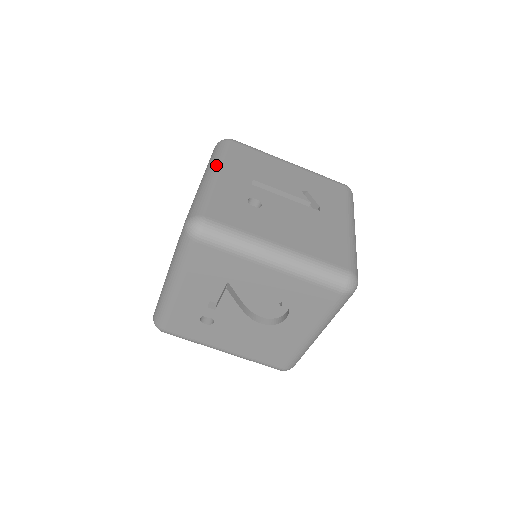
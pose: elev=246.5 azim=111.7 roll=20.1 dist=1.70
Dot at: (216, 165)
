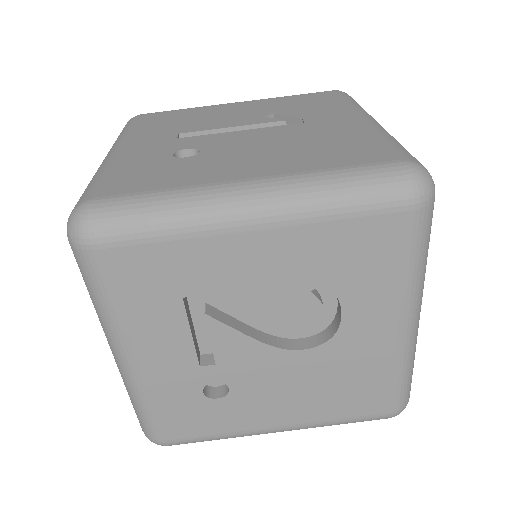
Dot at: (115, 143)
